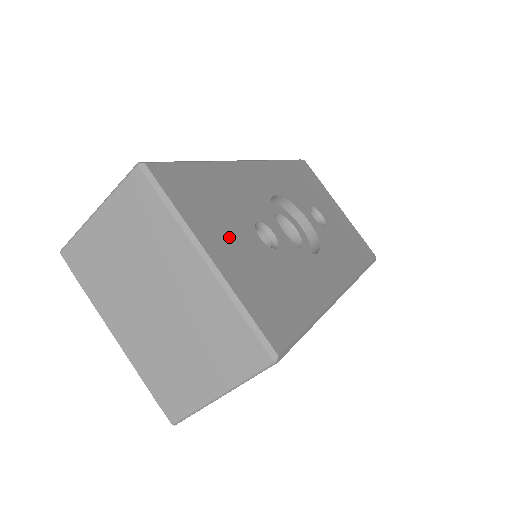
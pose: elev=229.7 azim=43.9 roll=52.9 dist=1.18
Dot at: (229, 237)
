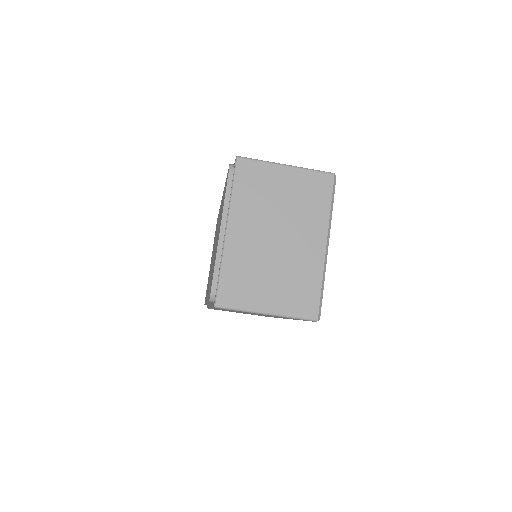
Dot at: occluded
